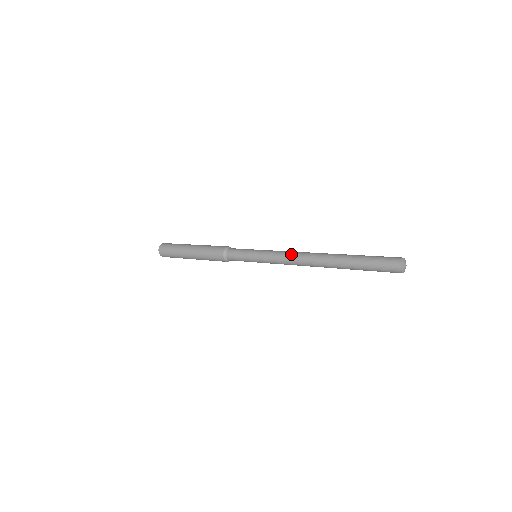
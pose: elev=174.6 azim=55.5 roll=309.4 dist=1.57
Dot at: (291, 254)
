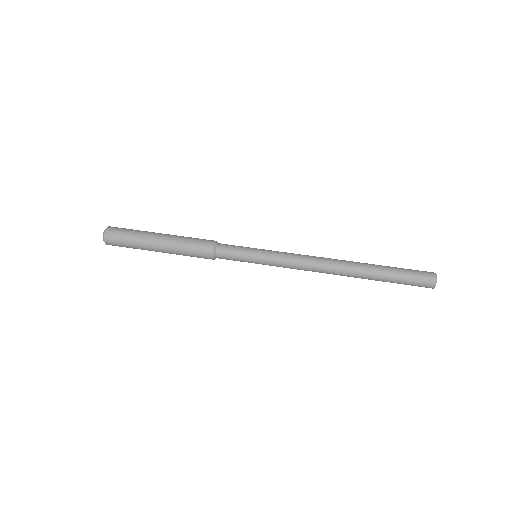
Dot at: (307, 267)
